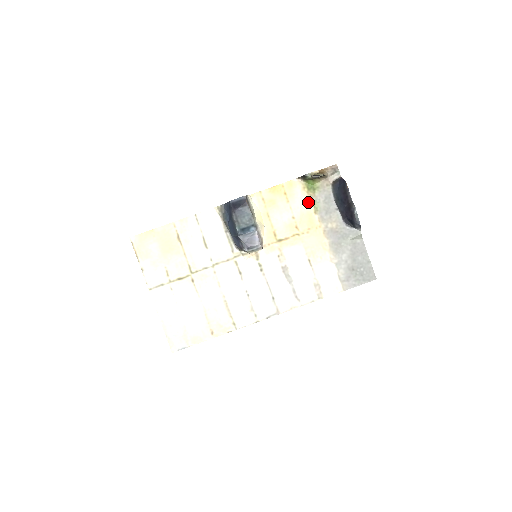
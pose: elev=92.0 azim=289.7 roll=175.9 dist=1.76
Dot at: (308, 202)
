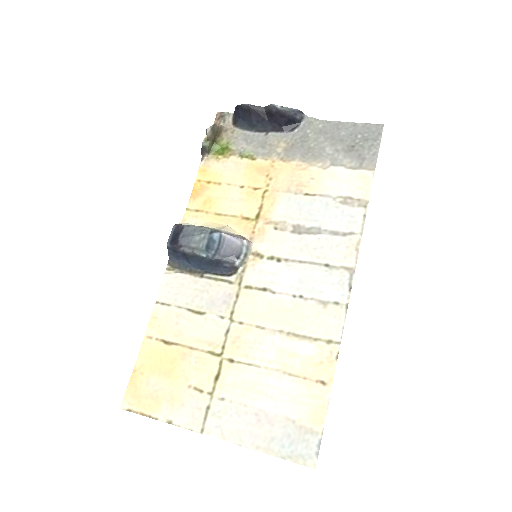
Dot at: (236, 162)
